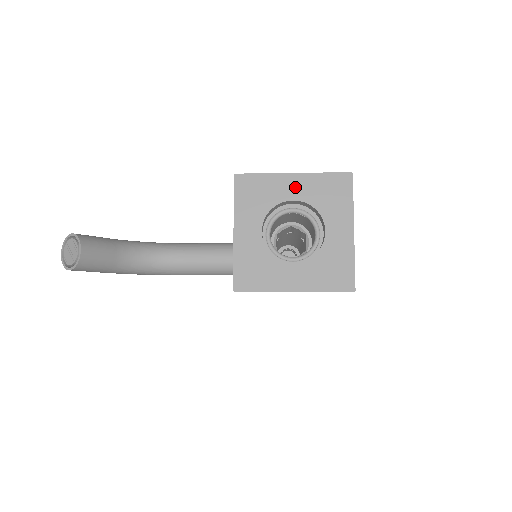
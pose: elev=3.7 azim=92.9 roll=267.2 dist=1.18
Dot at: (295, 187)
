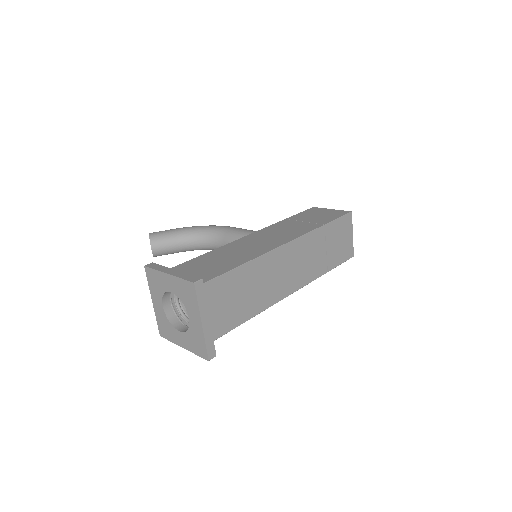
Dot at: (170, 284)
